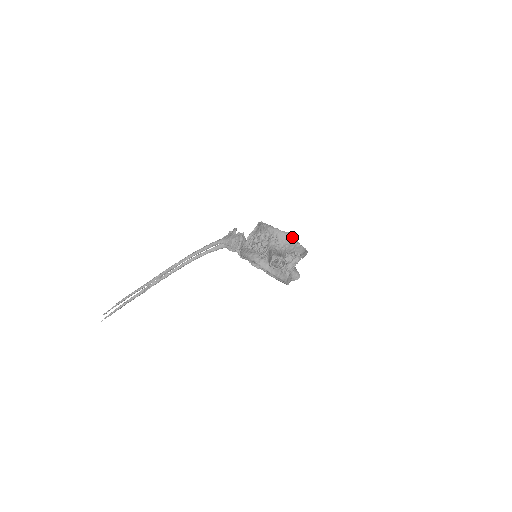
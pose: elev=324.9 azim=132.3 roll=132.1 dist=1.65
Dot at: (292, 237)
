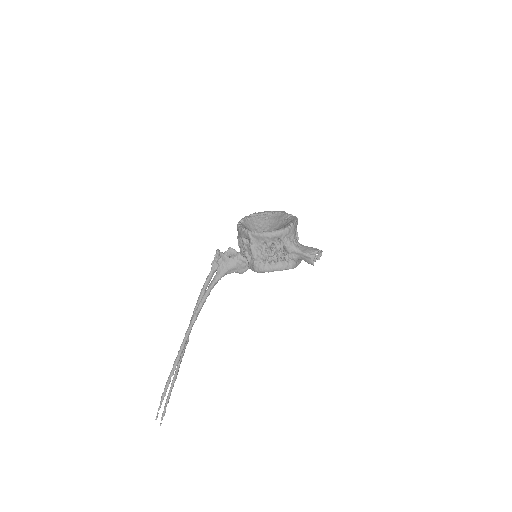
Dot at: (295, 223)
